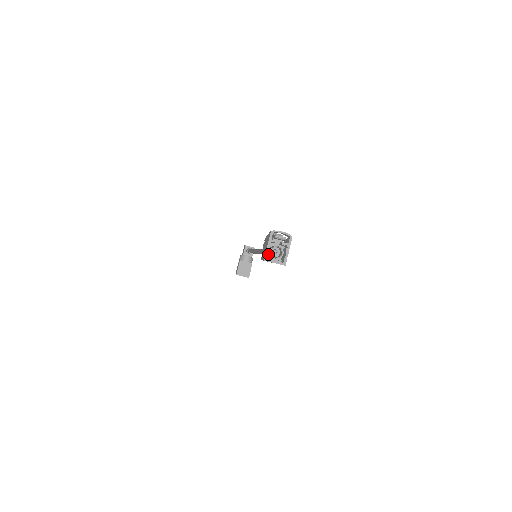
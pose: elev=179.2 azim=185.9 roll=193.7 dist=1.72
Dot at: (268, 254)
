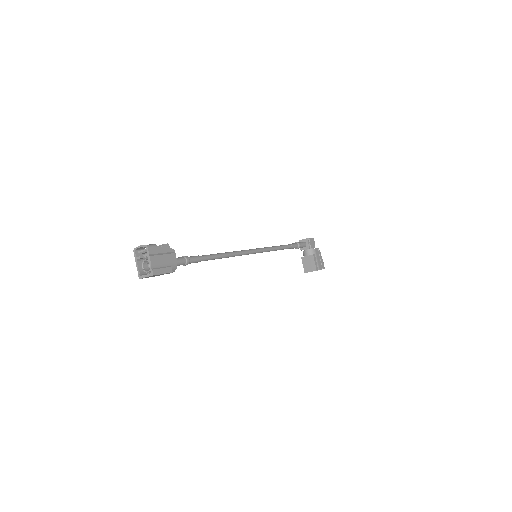
Dot at: (139, 272)
